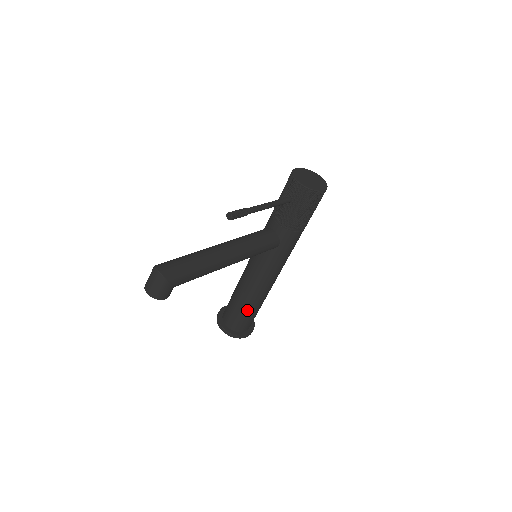
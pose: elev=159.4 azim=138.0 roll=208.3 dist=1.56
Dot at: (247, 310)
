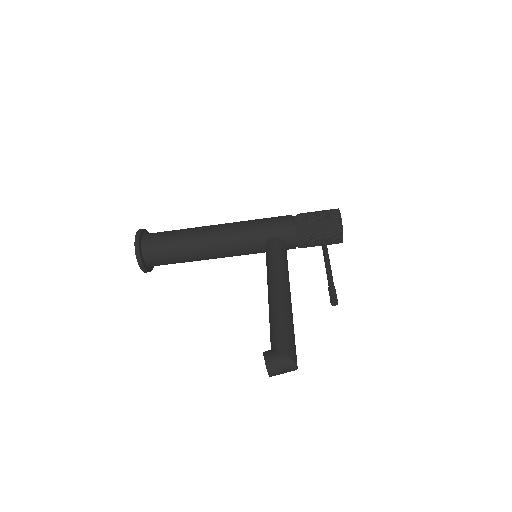
Dot at: occluded
